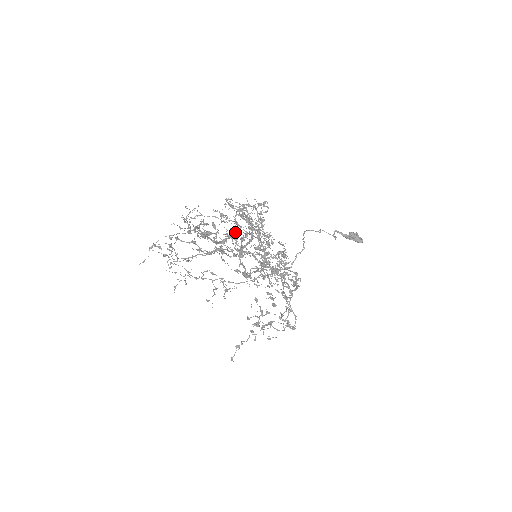
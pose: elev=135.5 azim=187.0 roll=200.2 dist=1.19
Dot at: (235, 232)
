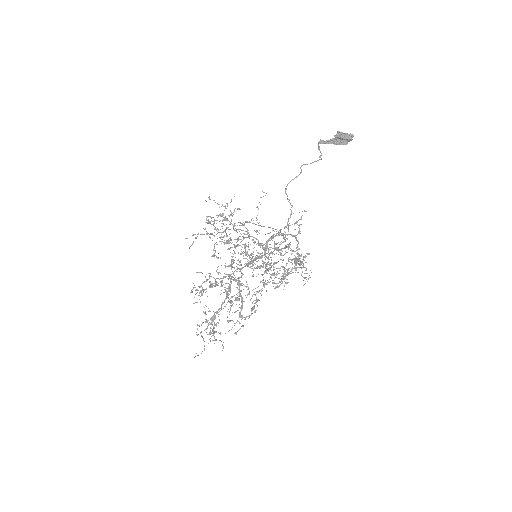
Dot at: (230, 282)
